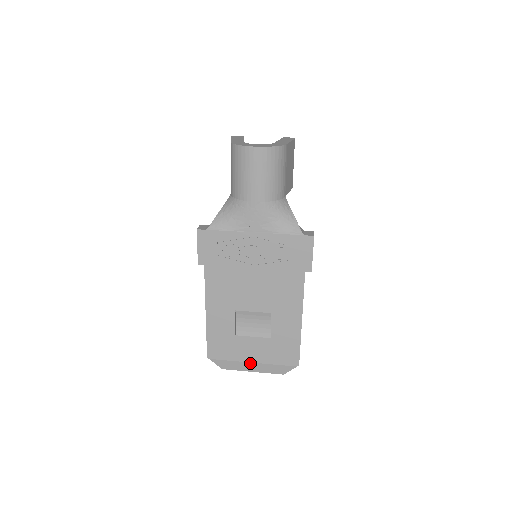
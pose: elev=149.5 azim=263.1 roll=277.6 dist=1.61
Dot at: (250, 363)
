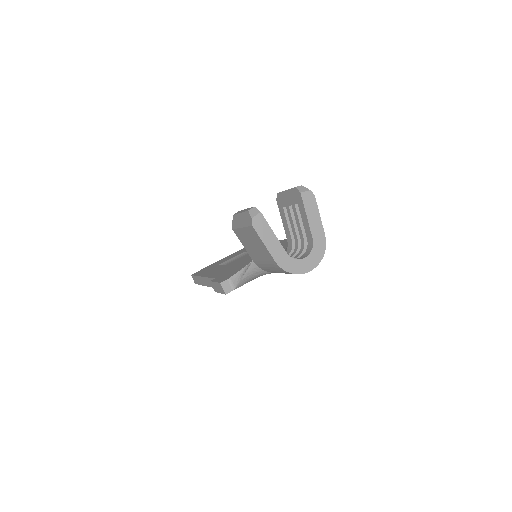
Dot at: occluded
